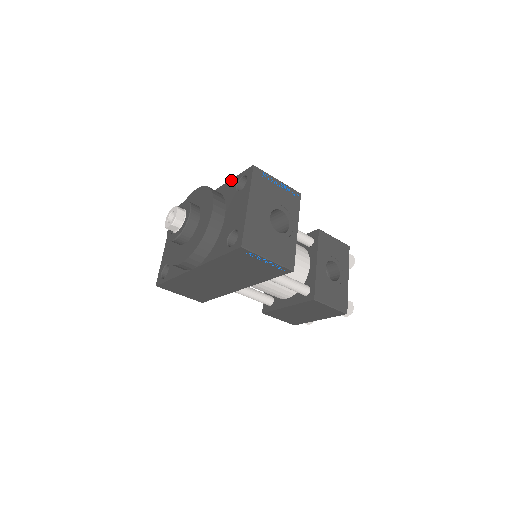
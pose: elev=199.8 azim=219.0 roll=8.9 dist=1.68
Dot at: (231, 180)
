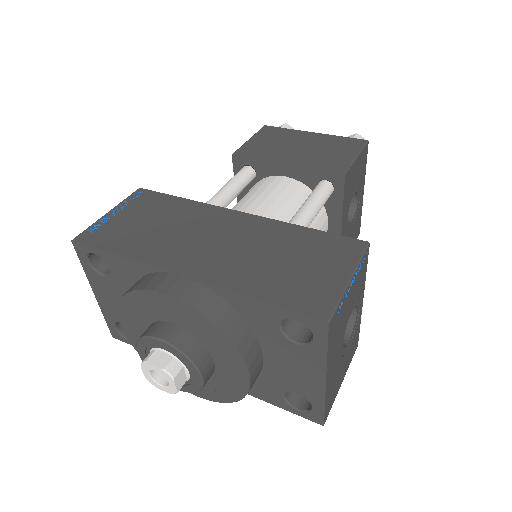
Dot at: (258, 303)
